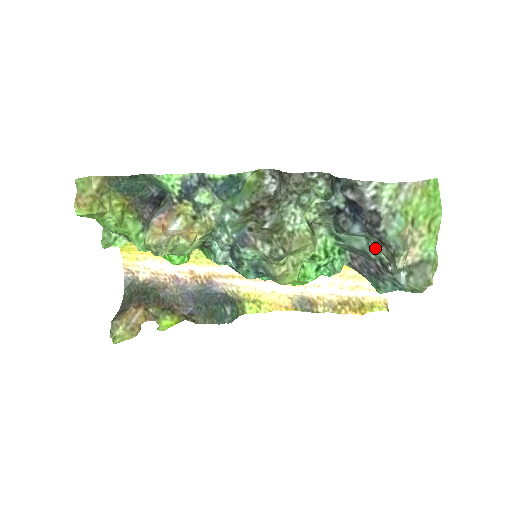
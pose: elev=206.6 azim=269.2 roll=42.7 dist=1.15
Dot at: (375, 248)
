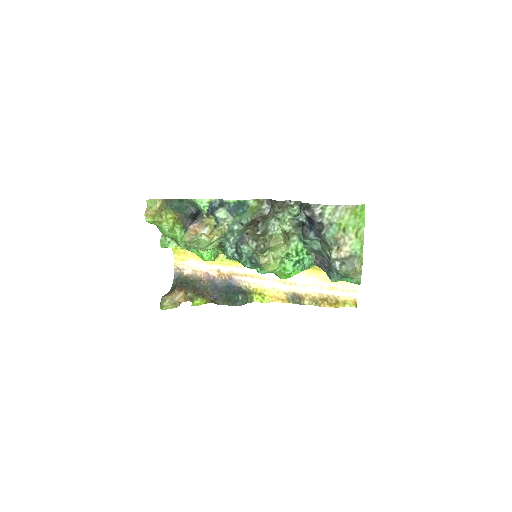
Dot at: (324, 248)
